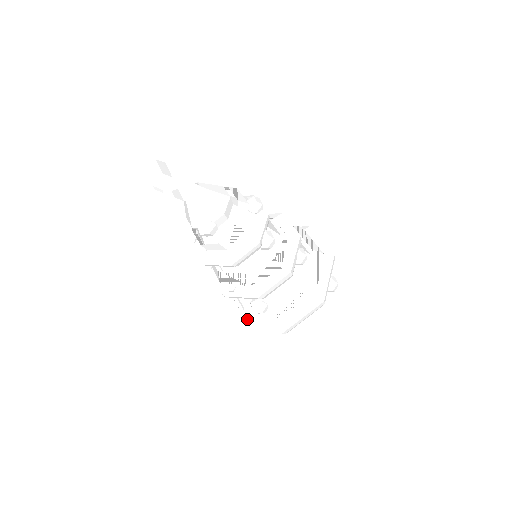
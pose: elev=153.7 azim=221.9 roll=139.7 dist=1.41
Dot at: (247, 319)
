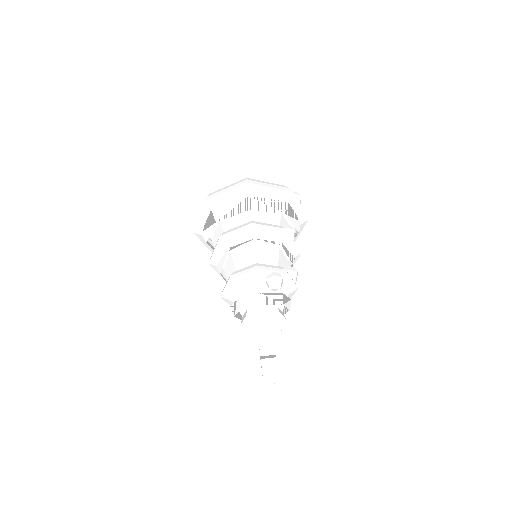
Dot at: occluded
